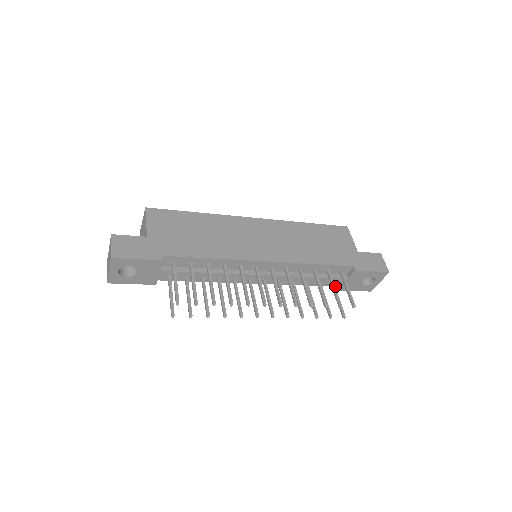
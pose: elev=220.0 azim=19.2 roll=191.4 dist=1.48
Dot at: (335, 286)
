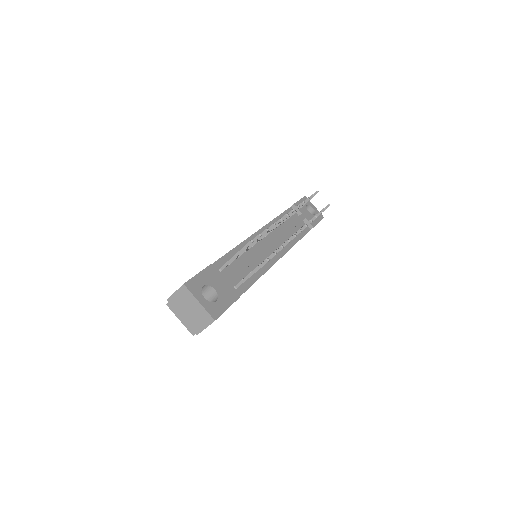
Dot at: occluded
